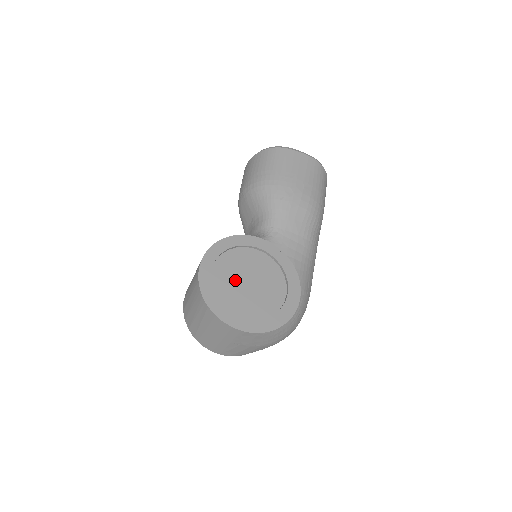
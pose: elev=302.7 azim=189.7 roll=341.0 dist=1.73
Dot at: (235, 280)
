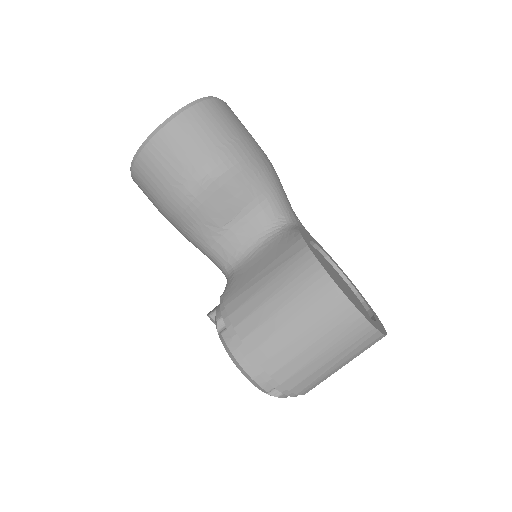
Dot at: occluded
